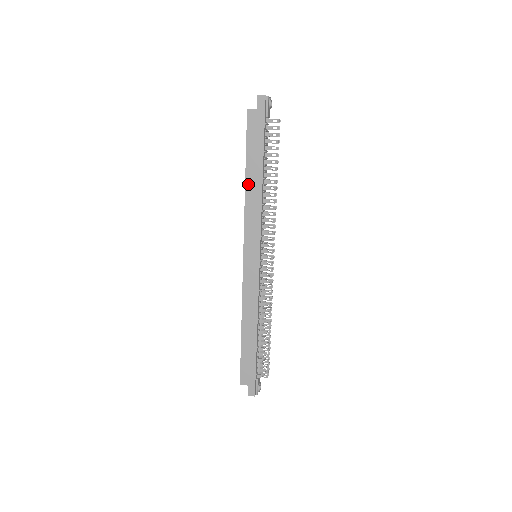
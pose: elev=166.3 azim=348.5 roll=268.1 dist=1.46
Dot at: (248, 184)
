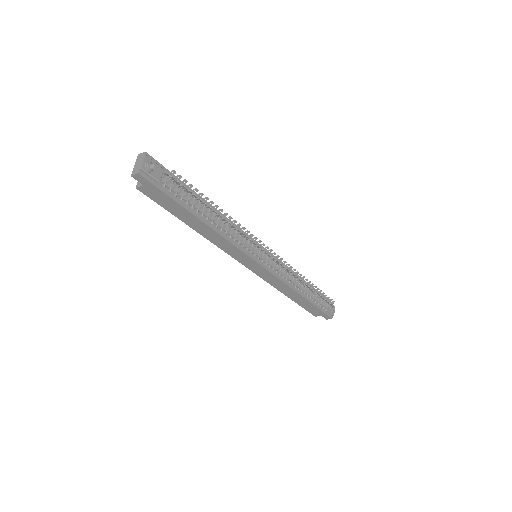
Dot at: (198, 231)
